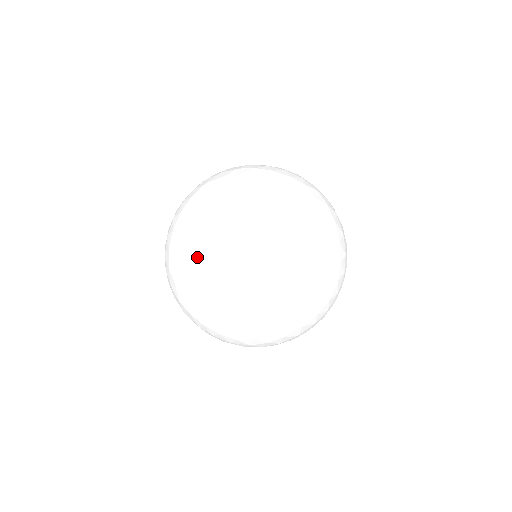
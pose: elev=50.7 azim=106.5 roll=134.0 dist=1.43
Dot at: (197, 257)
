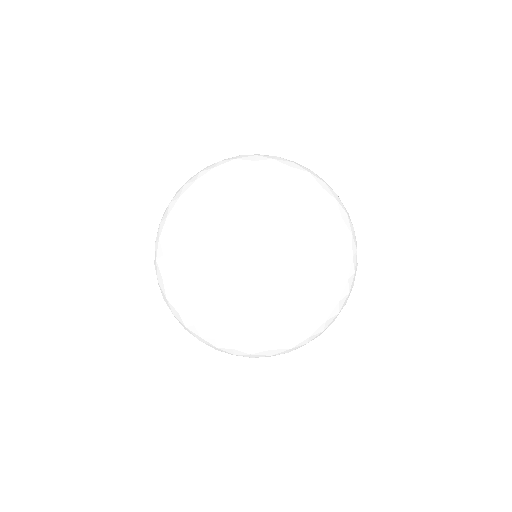
Dot at: (265, 276)
